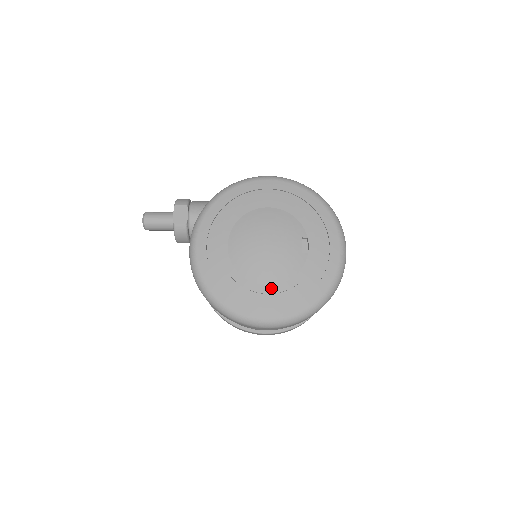
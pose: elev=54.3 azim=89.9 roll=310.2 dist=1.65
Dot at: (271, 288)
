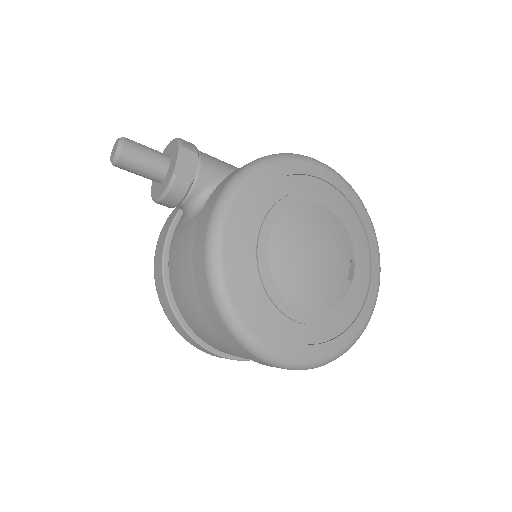
Dot at: (308, 317)
